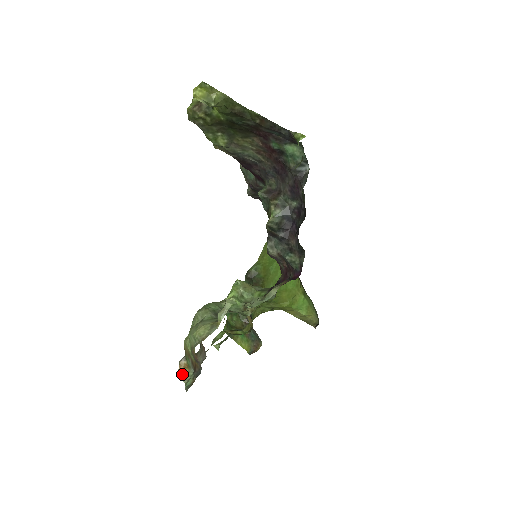
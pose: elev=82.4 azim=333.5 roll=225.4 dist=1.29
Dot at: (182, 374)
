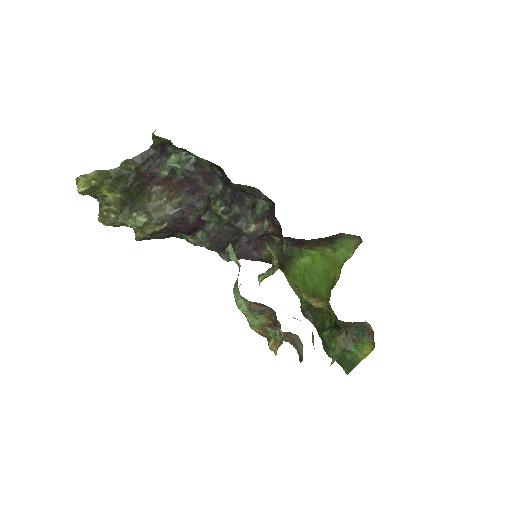
Dot at: (277, 347)
